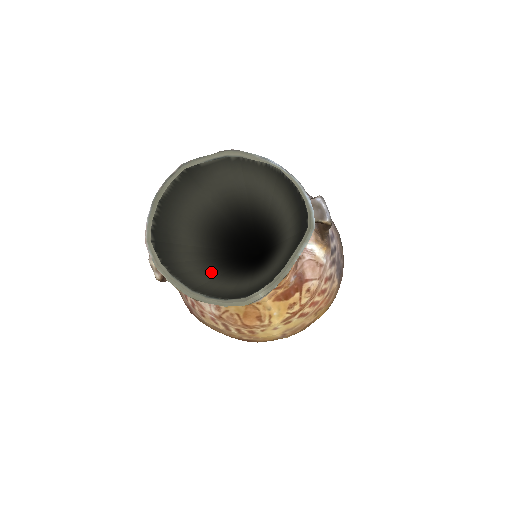
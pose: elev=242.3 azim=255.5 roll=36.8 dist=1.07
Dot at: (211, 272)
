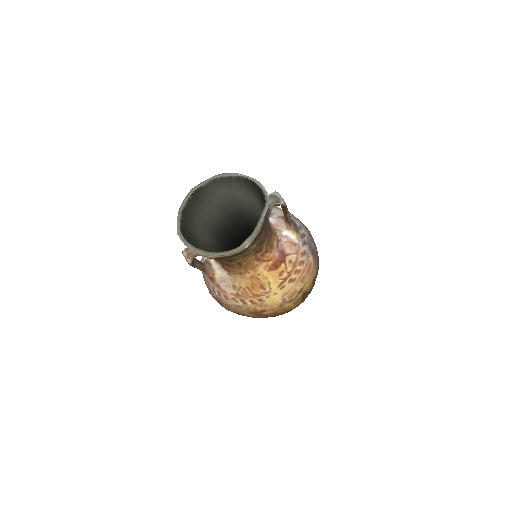
Dot at: occluded
